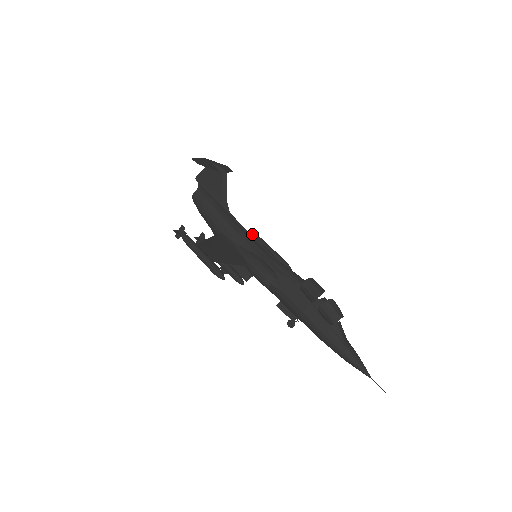
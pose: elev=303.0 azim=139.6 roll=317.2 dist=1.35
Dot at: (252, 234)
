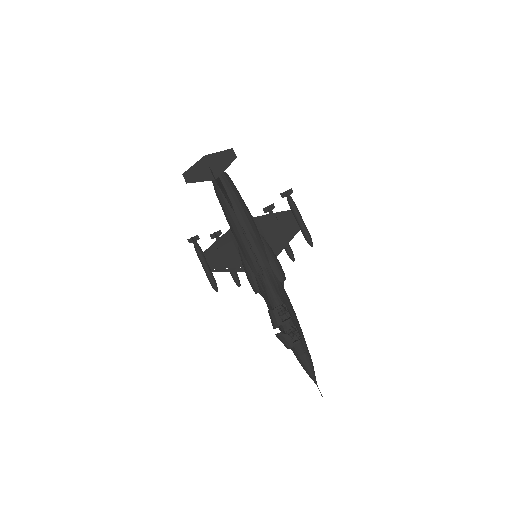
Dot at: (285, 194)
